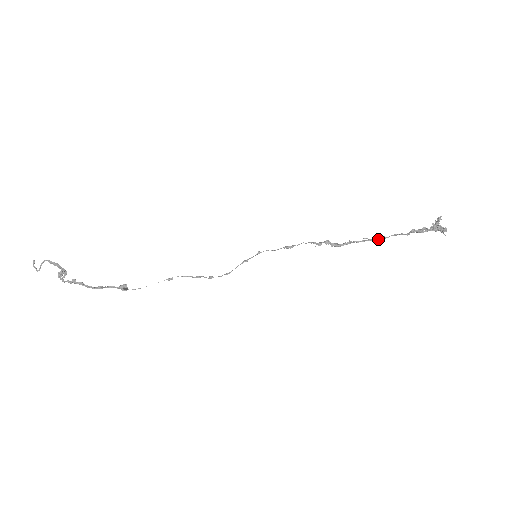
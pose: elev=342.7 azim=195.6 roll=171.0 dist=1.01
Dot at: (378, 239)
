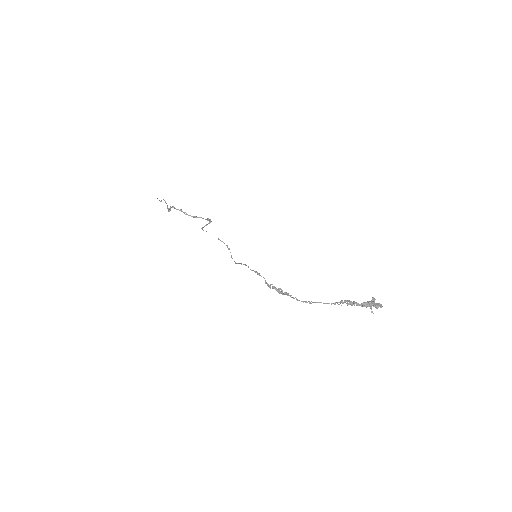
Dot at: (305, 302)
